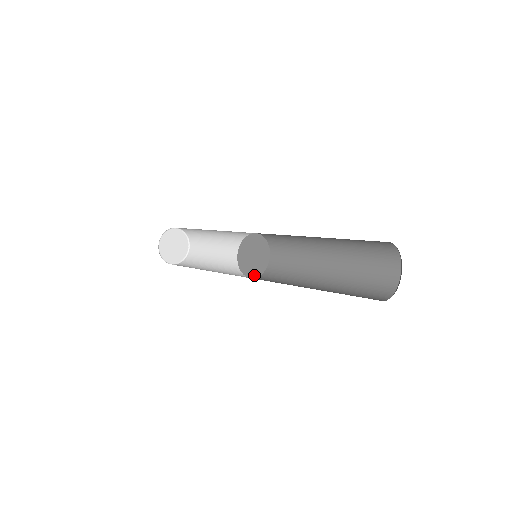
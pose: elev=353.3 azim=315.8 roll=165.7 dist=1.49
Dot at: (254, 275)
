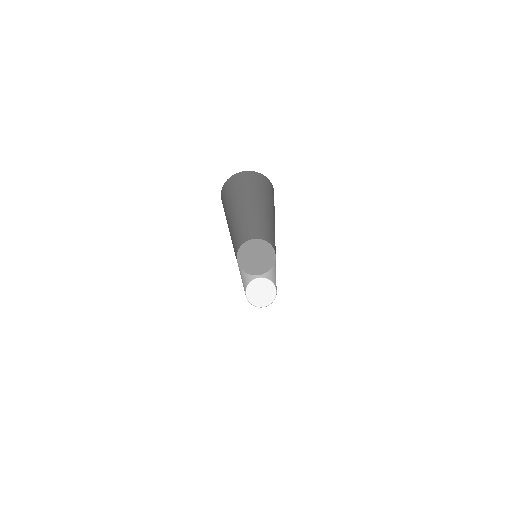
Dot at: (256, 273)
